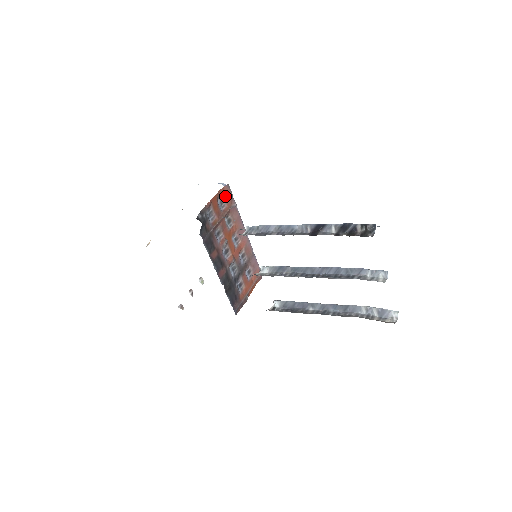
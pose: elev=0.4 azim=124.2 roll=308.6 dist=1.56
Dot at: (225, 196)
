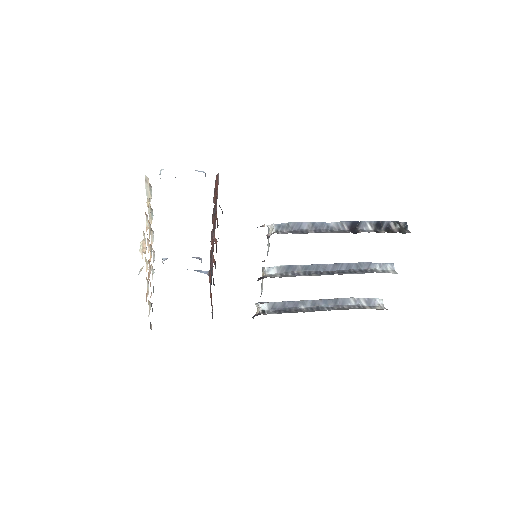
Dot at: (215, 187)
